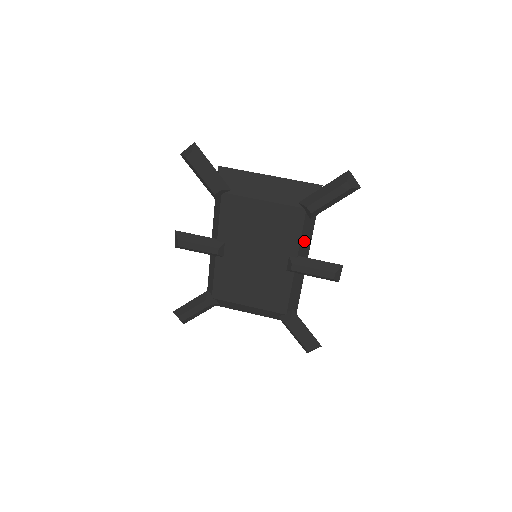
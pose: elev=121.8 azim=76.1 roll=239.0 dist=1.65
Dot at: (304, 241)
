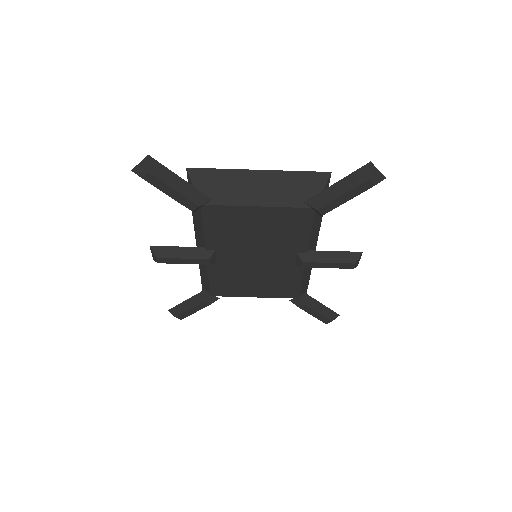
Dot at: (313, 234)
